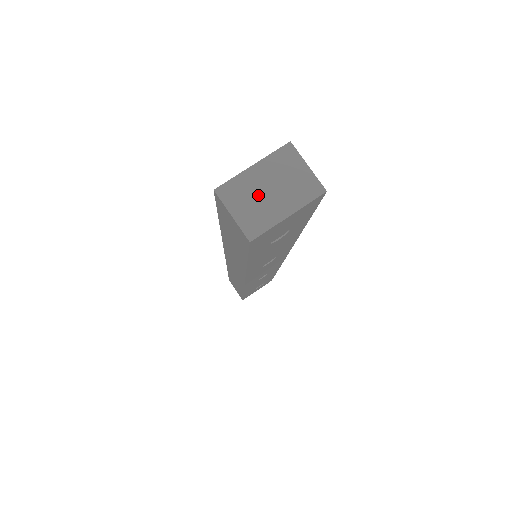
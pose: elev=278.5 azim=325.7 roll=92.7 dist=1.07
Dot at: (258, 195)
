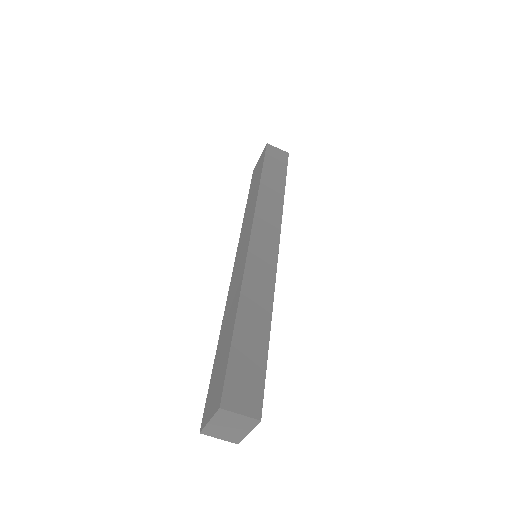
Dot at: (224, 430)
